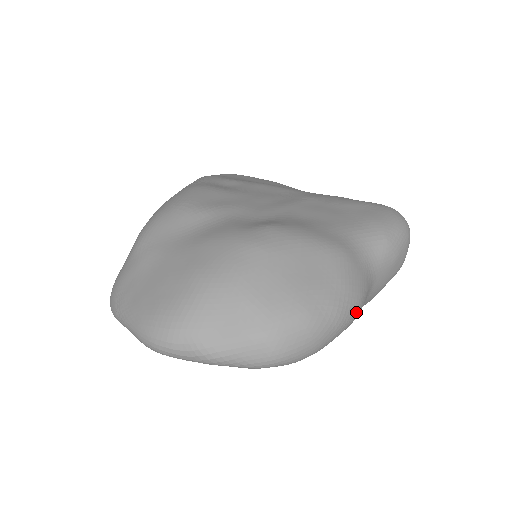
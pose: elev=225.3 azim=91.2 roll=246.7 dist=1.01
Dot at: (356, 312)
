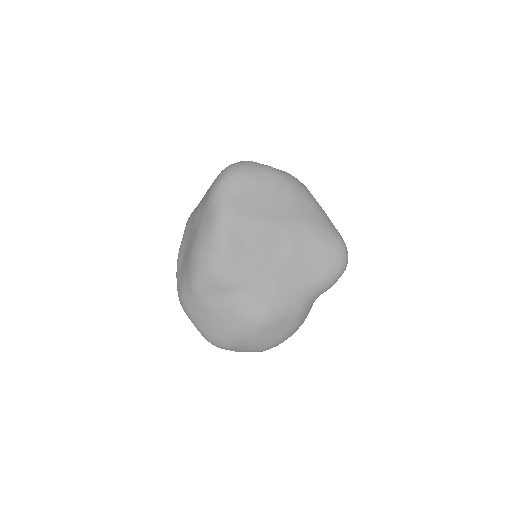
Dot at: occluded
